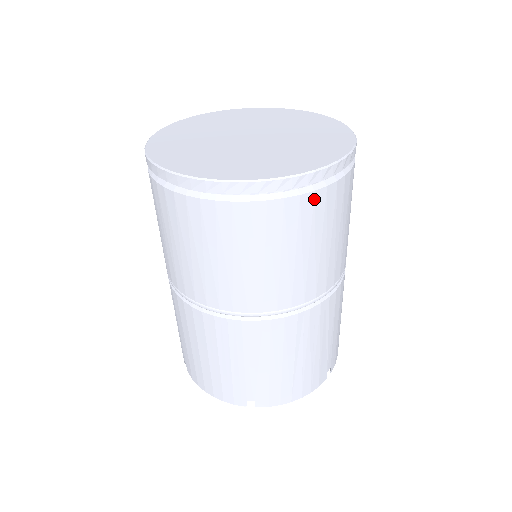
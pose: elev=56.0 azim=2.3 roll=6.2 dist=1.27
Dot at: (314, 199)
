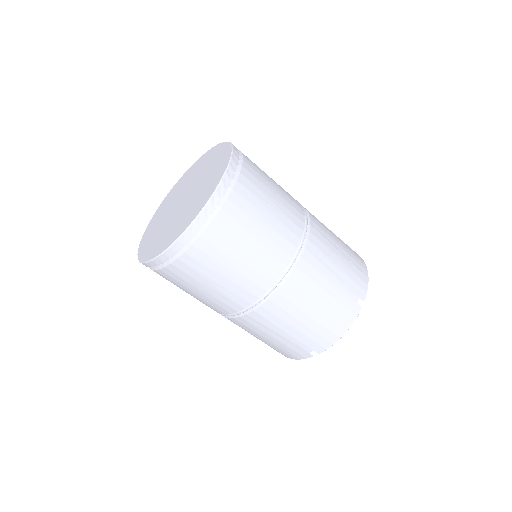
Dot at: (247, 164)
